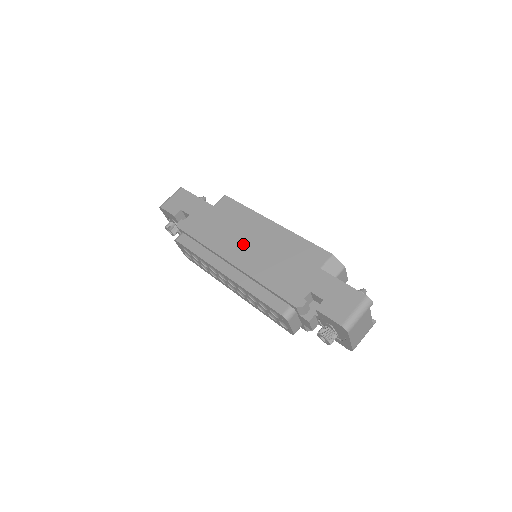
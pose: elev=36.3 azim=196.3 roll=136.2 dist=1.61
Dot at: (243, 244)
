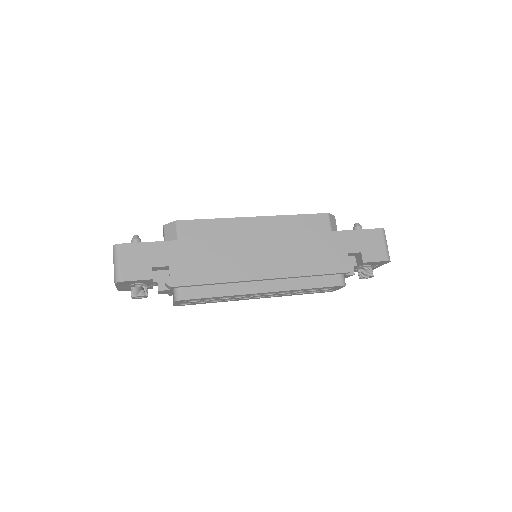
Dot at: (258, 255)
